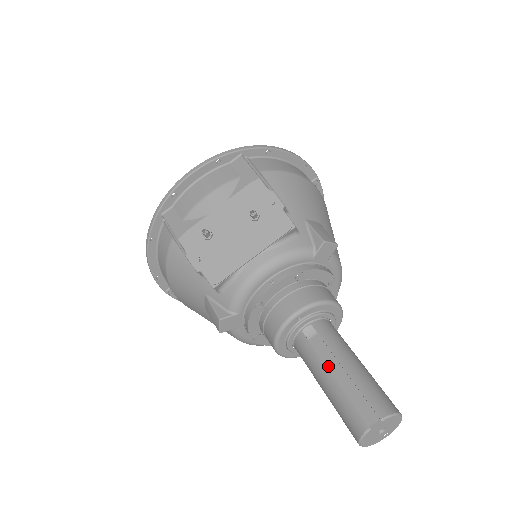
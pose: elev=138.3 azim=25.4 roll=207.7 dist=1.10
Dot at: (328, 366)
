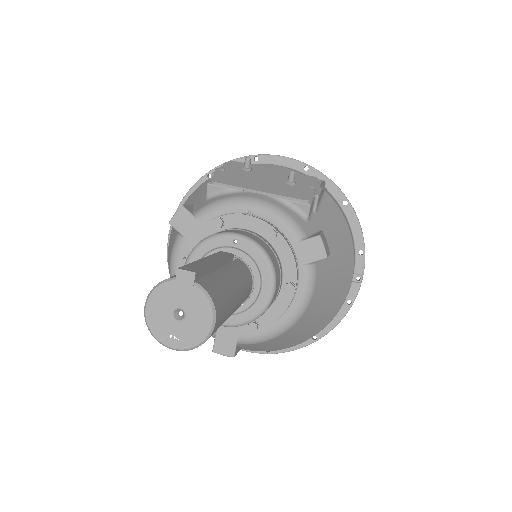
Dot at: (211, 256)
